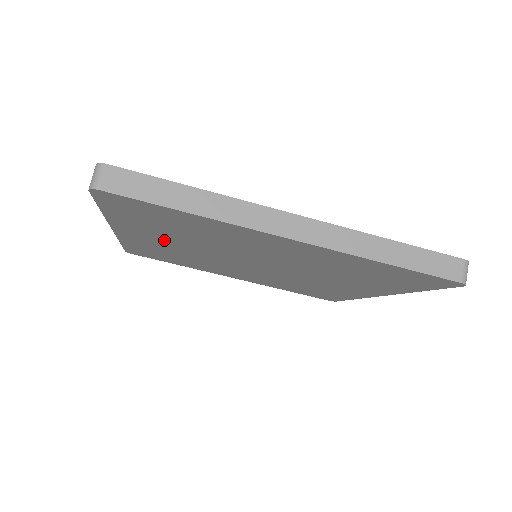
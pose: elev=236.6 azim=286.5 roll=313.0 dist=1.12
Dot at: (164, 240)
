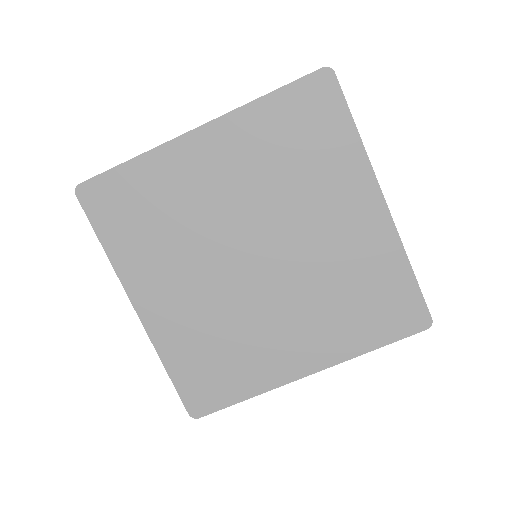
Dot at: (171, 280)
